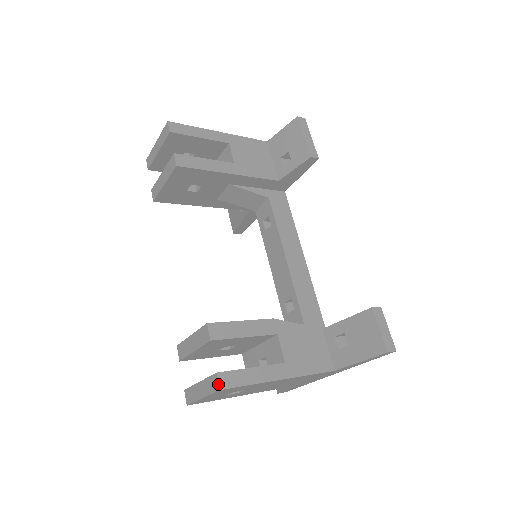
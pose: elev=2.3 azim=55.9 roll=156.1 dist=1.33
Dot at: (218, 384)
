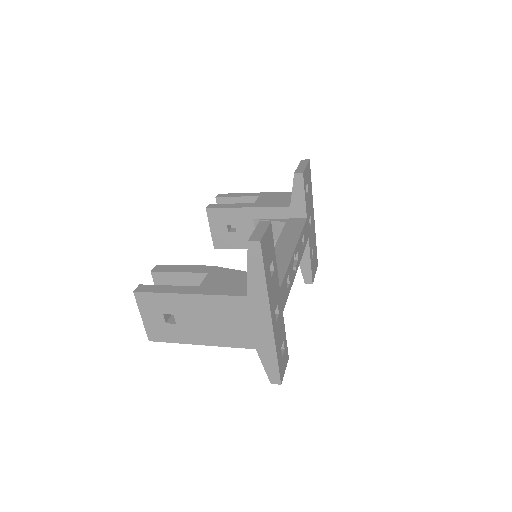
Dot at: (135, 290)
